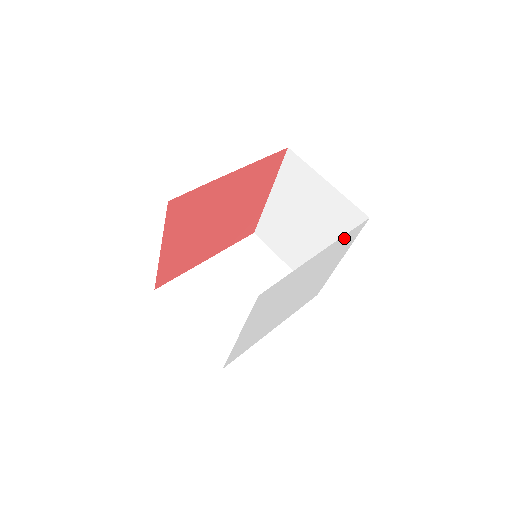
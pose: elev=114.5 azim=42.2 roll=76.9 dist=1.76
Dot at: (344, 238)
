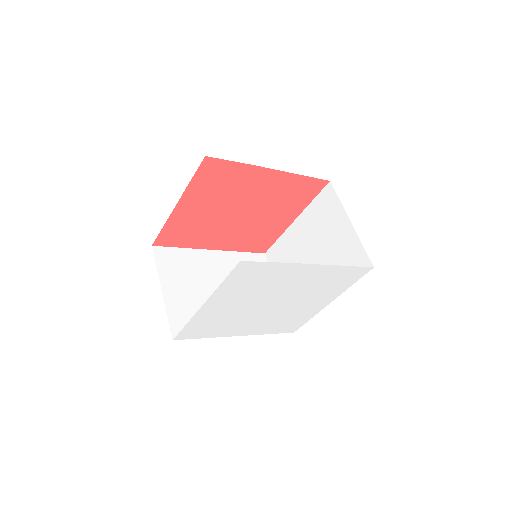
Dot at: (342, 270)
